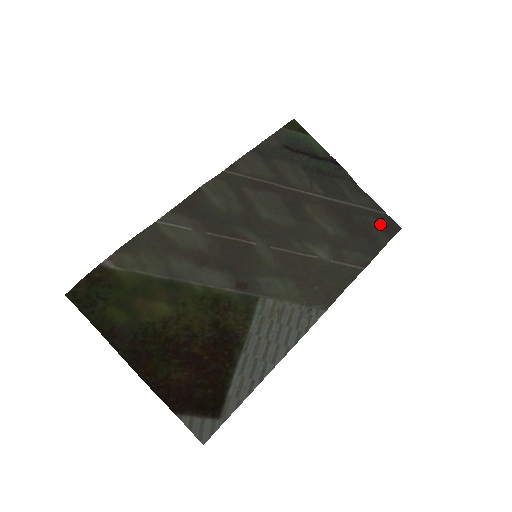
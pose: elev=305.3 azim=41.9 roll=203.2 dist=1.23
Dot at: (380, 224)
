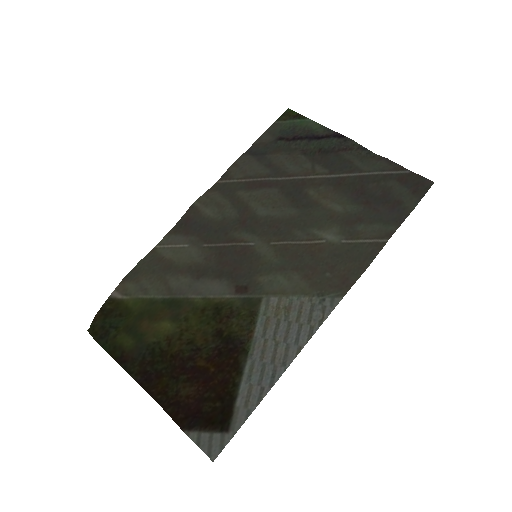
Dot at: (404, 185)
